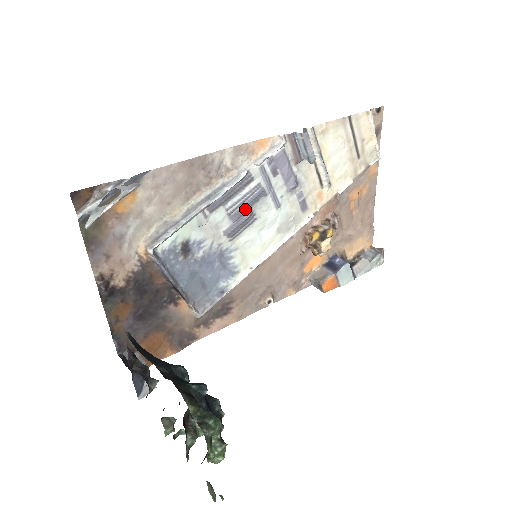
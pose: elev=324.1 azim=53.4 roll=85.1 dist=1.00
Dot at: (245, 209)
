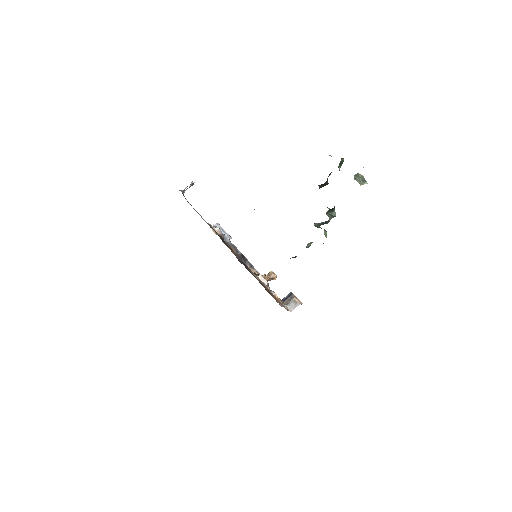
Dot at: occluded
